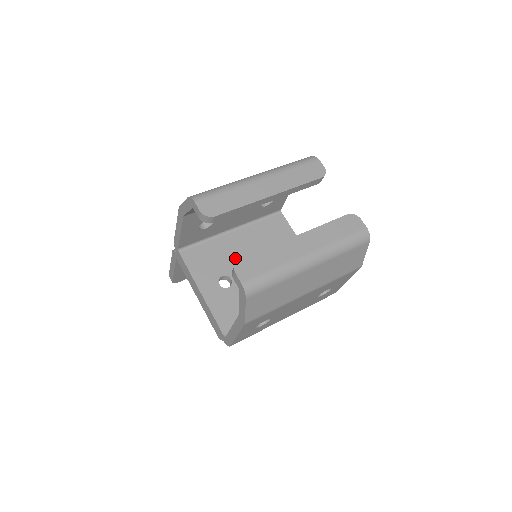
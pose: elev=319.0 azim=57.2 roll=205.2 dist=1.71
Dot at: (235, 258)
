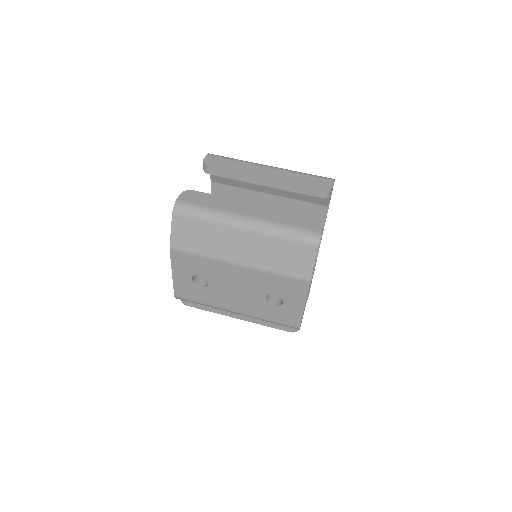
Dot at: occluded
